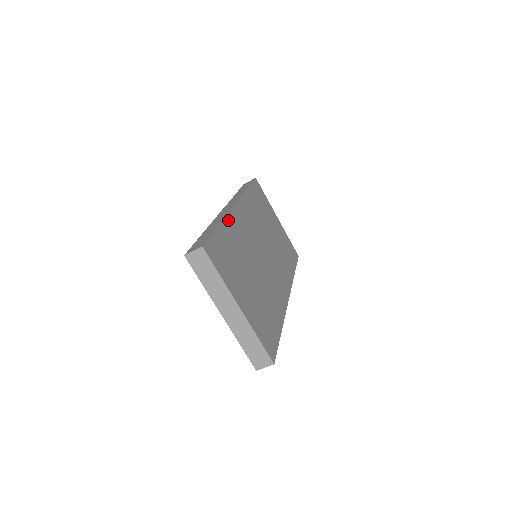
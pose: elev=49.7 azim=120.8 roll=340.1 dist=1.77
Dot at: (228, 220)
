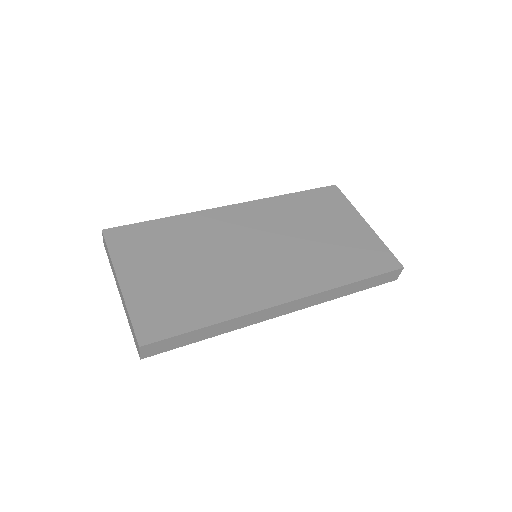
Dot at: (191, 216)
